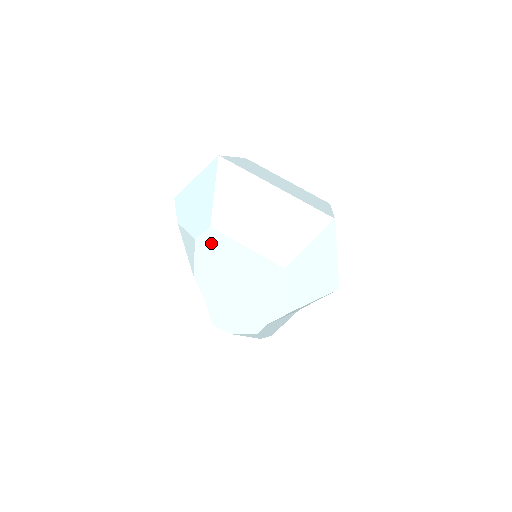
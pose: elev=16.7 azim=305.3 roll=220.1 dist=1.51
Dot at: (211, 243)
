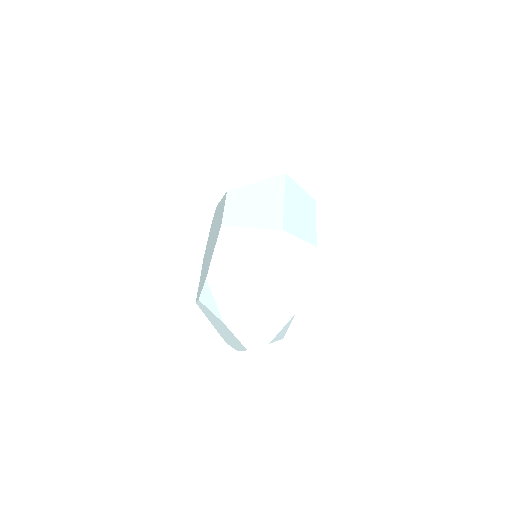
Dot at: occluded
